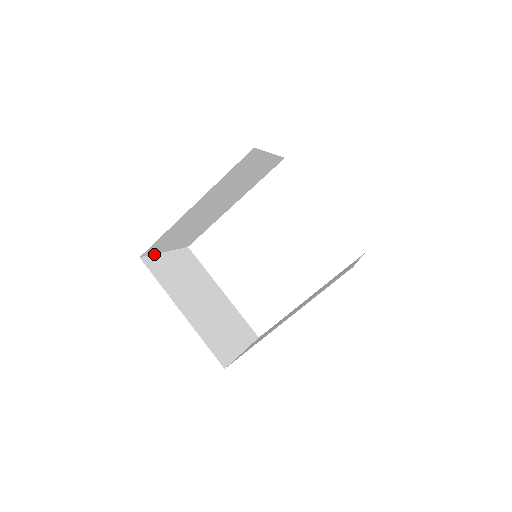
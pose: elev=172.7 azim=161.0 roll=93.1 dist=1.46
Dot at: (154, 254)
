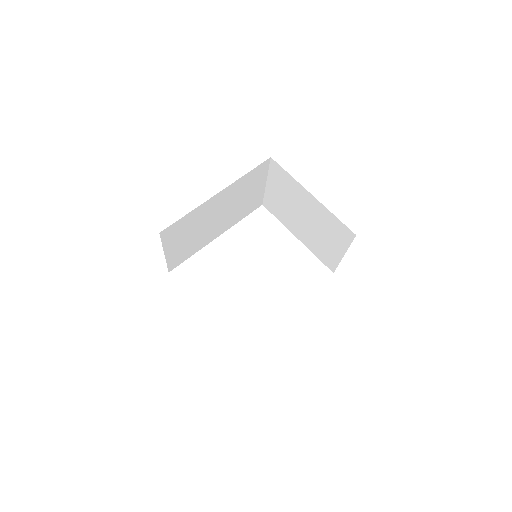
Dot at: (162, 245)
